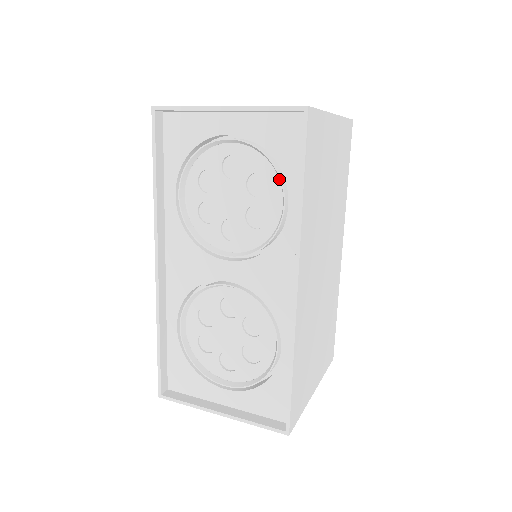
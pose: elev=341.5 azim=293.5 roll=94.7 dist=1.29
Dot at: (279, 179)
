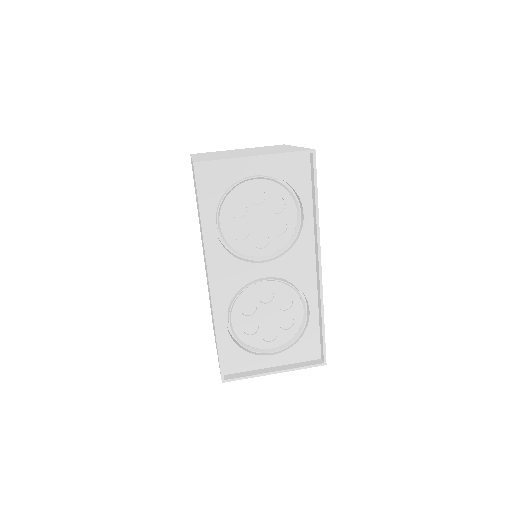
Dot at: (293, 198)
